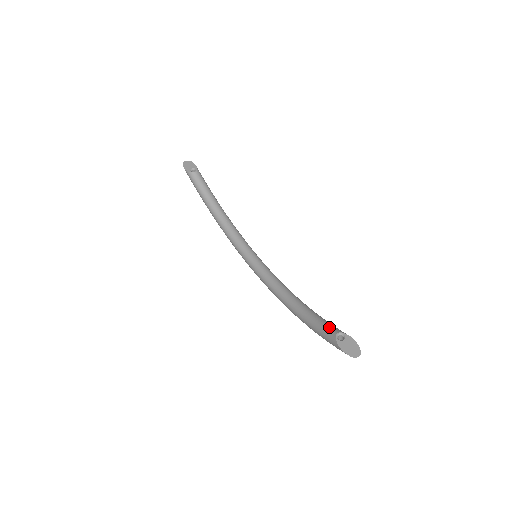
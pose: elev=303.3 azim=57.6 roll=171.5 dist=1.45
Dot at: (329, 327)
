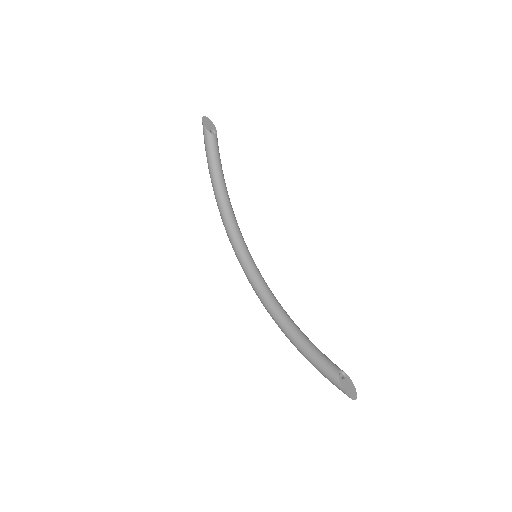
Dot at: (330, 361)
